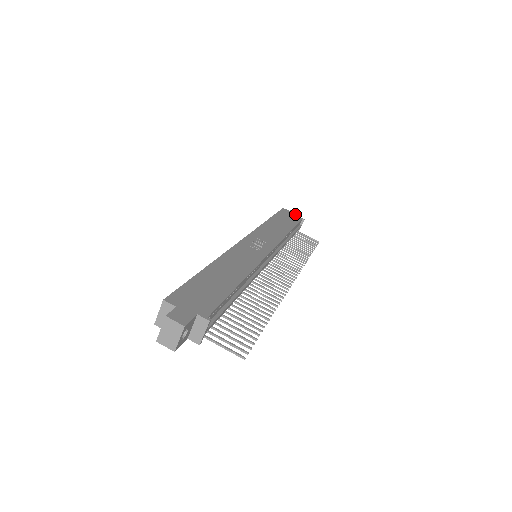
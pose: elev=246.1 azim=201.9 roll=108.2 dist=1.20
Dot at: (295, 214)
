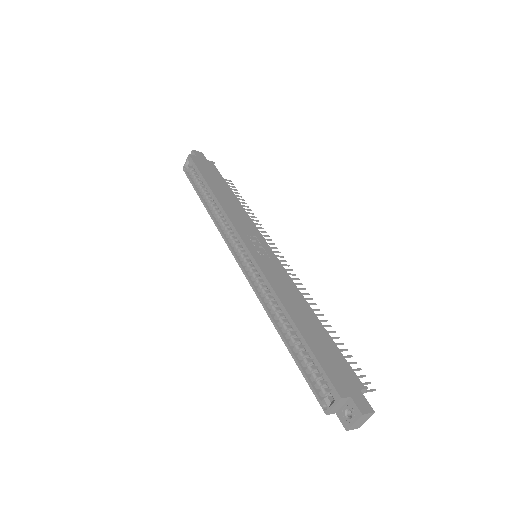
Dot at: (203, 158)
